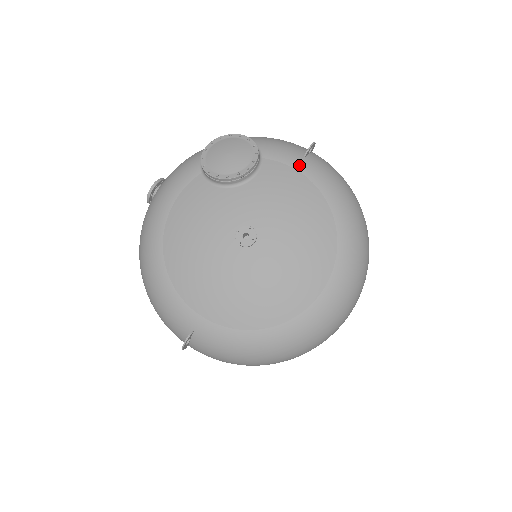
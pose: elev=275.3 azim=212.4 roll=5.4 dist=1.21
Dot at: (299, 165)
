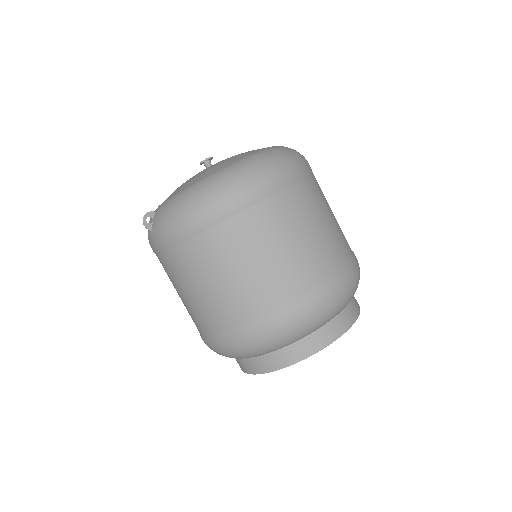
Dot at: occluded
